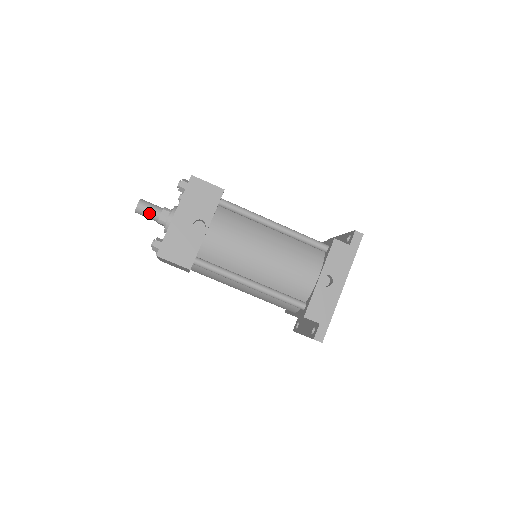
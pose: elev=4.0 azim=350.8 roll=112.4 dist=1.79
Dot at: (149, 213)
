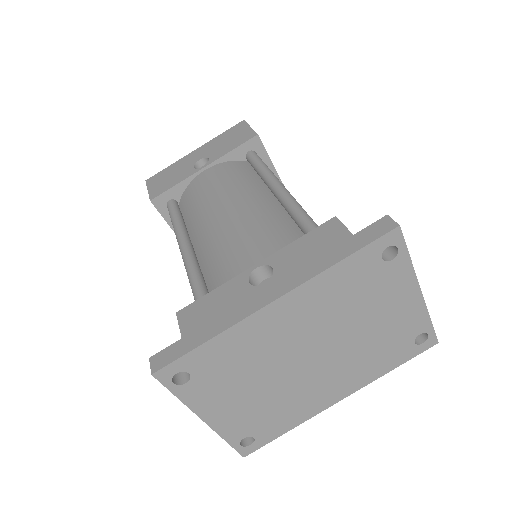
Dot at: occluded
